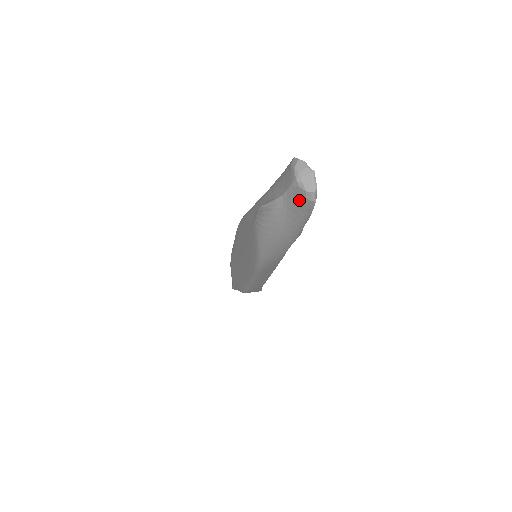
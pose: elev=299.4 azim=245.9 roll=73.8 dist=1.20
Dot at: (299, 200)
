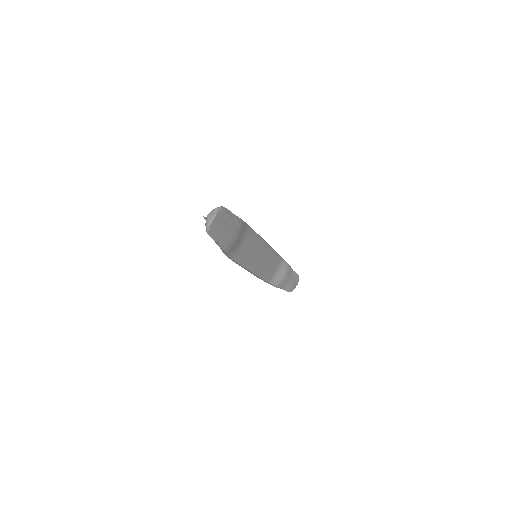
Dot at: occluded
